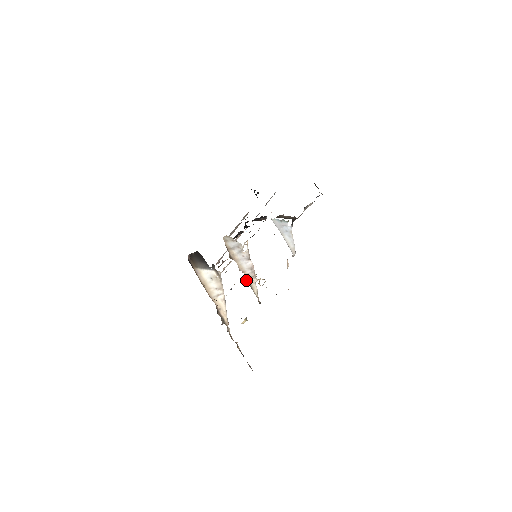
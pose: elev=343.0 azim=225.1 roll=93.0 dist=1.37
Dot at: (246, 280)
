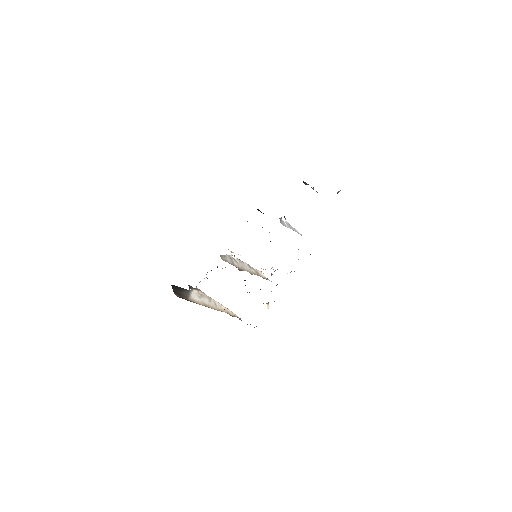
Dot at: occluded
